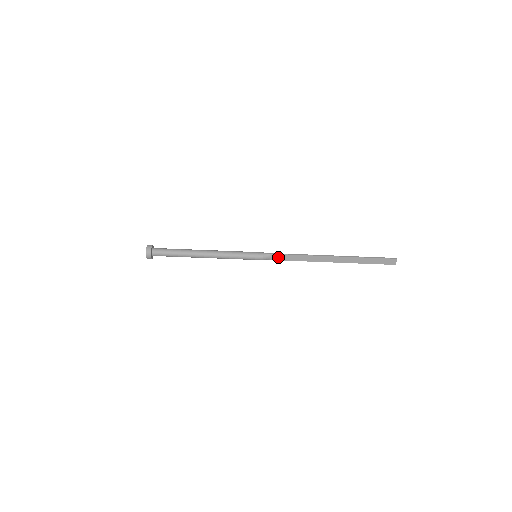
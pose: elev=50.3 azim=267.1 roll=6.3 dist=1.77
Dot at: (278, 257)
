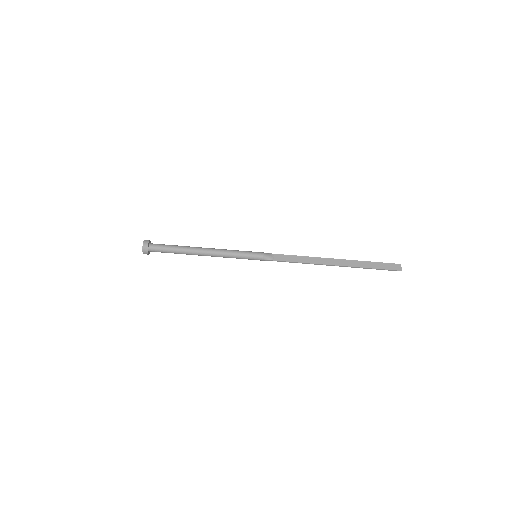
Dot at: (279, 257)
